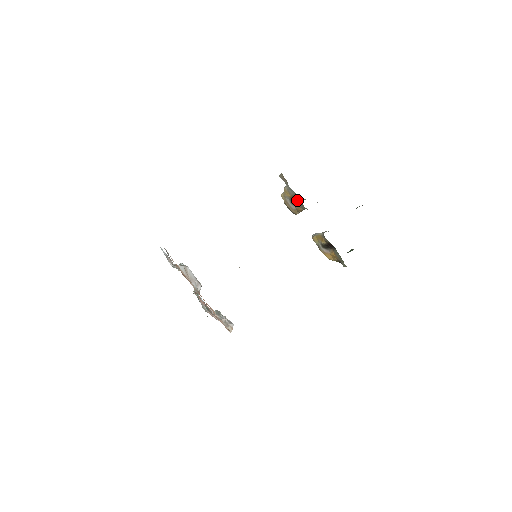
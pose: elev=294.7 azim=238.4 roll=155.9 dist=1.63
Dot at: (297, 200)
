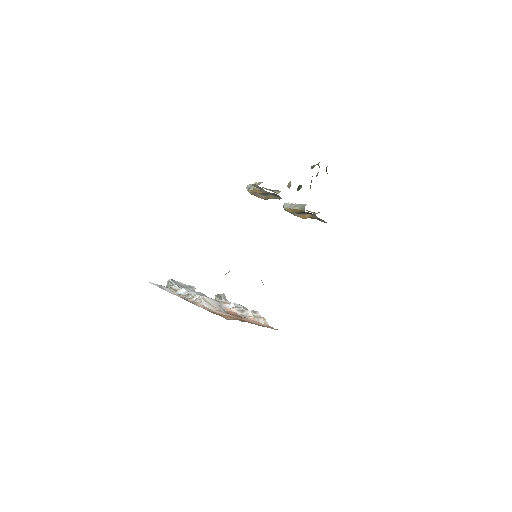
Dot at: (270, 194)
